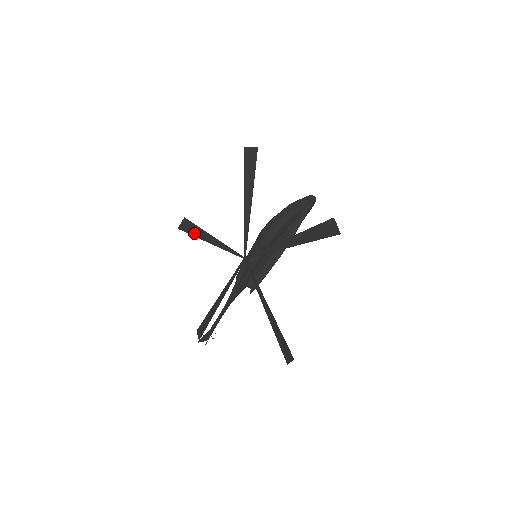
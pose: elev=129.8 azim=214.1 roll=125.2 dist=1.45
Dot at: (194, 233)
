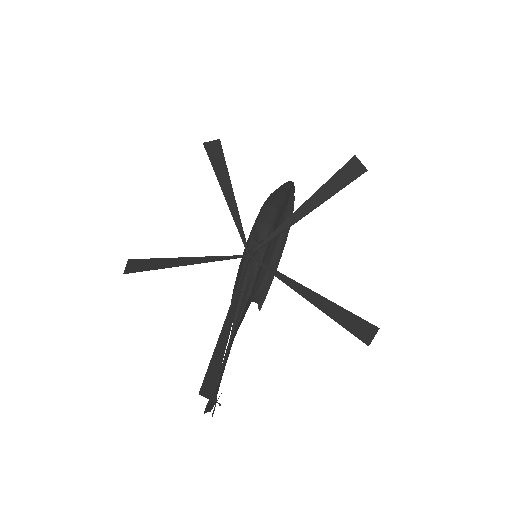
Dot at: (154, 266)
